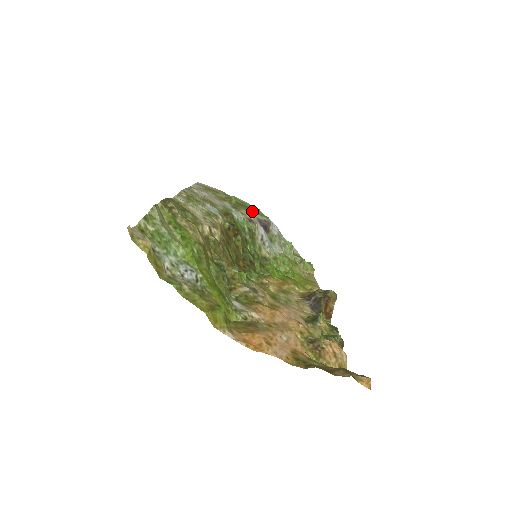
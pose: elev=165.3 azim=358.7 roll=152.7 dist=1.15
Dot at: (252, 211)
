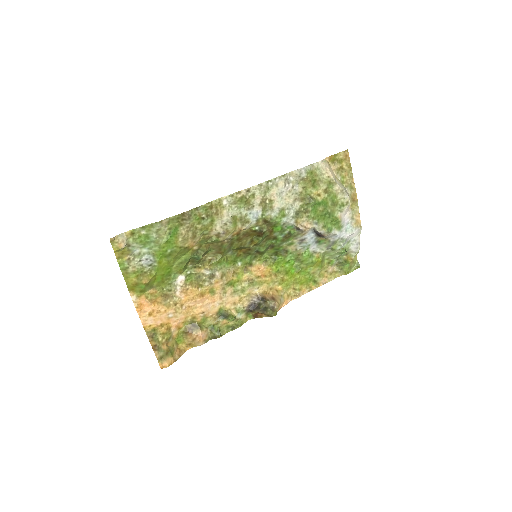
Dot at: (318, 221)
